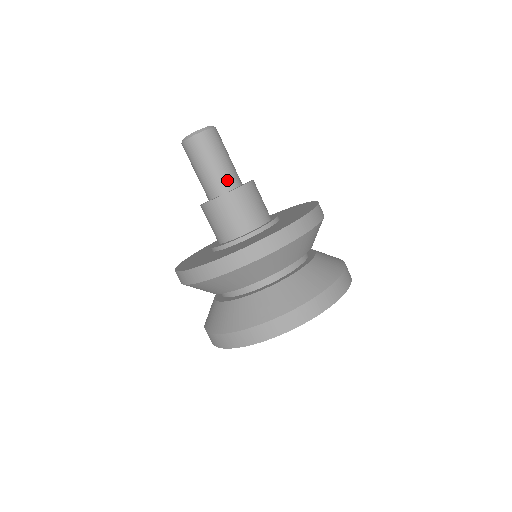
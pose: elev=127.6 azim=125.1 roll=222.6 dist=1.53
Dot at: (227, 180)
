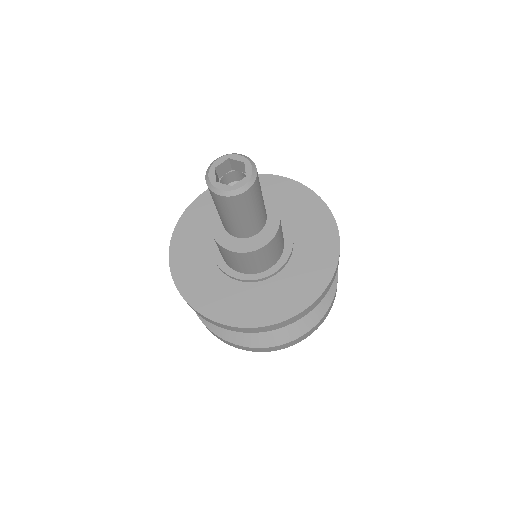
Dot at: (245, 231)
